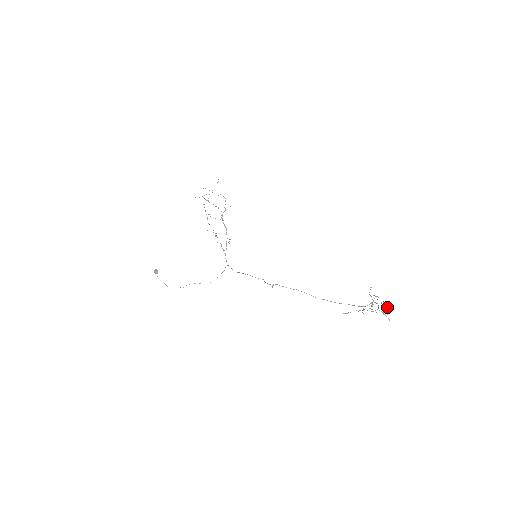
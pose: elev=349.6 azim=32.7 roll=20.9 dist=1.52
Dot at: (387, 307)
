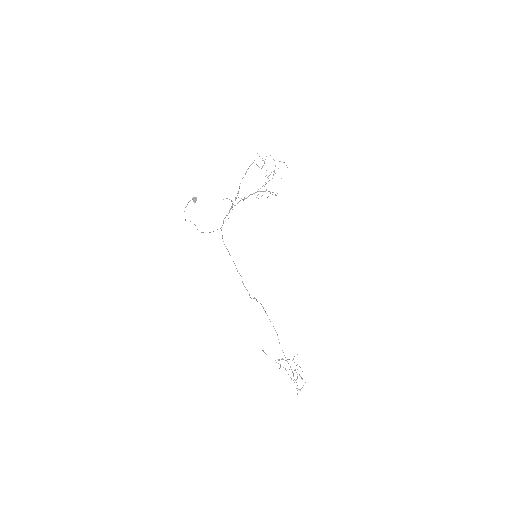
Dot at: occluded
